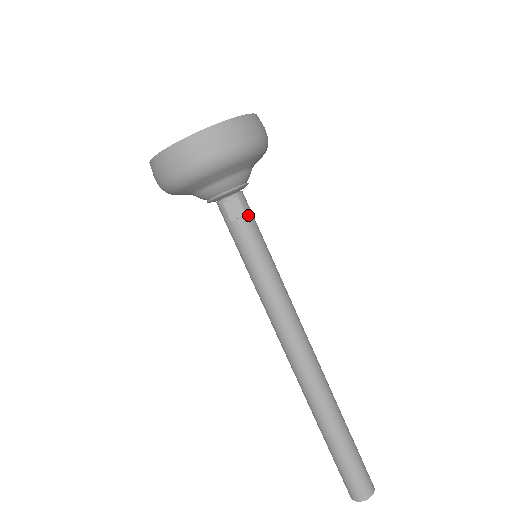
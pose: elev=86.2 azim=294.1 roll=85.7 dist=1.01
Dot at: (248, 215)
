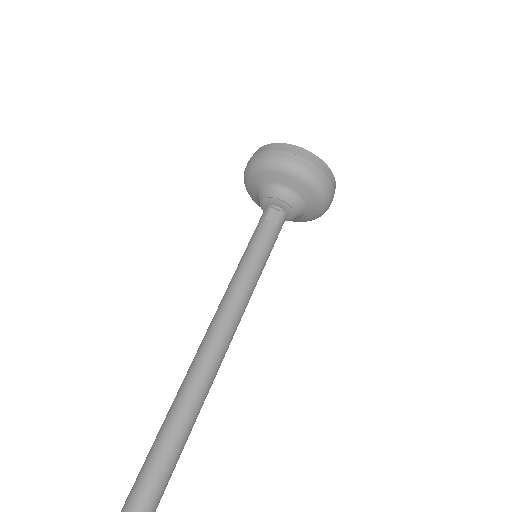
Dot at: (278, 227)
